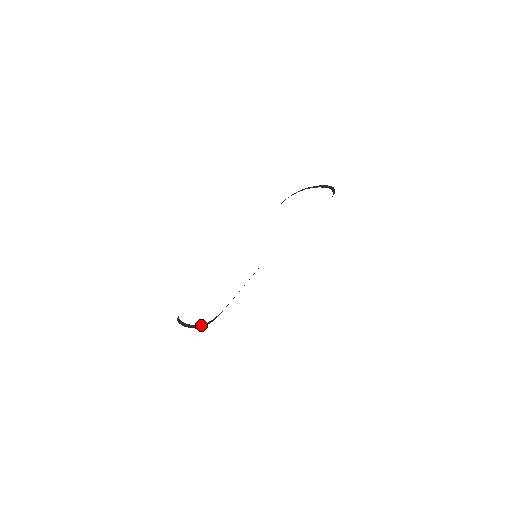
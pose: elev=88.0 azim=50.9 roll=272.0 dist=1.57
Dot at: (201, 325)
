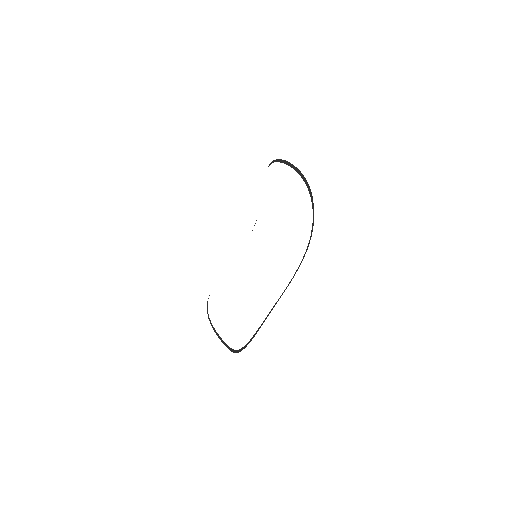
Dot at: (224, 343)
